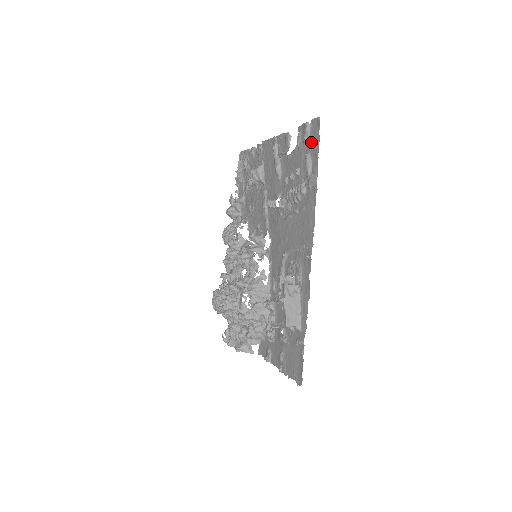
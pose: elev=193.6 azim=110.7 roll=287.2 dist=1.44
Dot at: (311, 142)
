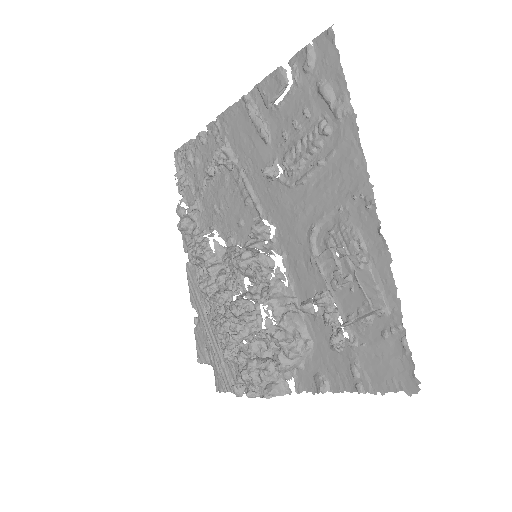
Dot at: (322, 65)
